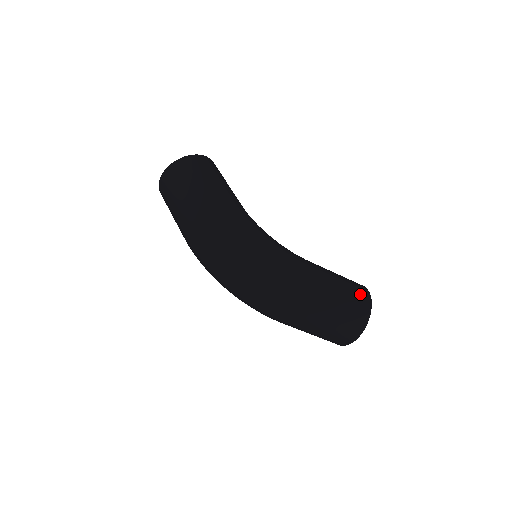
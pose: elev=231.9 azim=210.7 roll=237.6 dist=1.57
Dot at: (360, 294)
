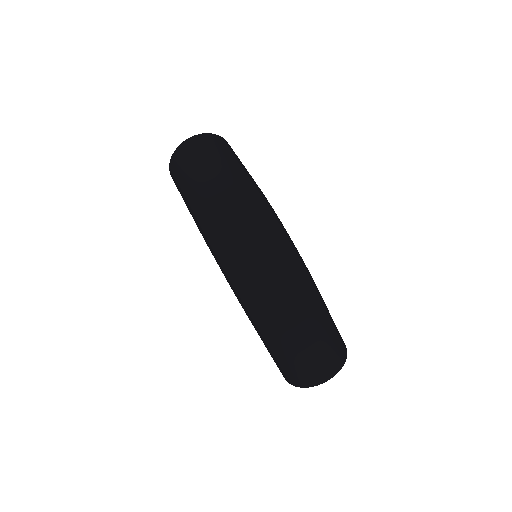
Dot at: occluded
